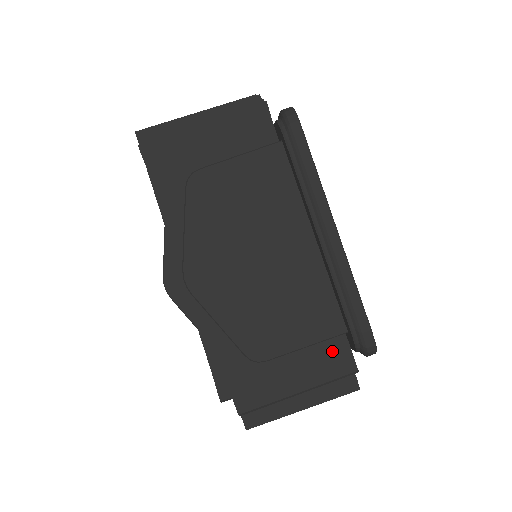
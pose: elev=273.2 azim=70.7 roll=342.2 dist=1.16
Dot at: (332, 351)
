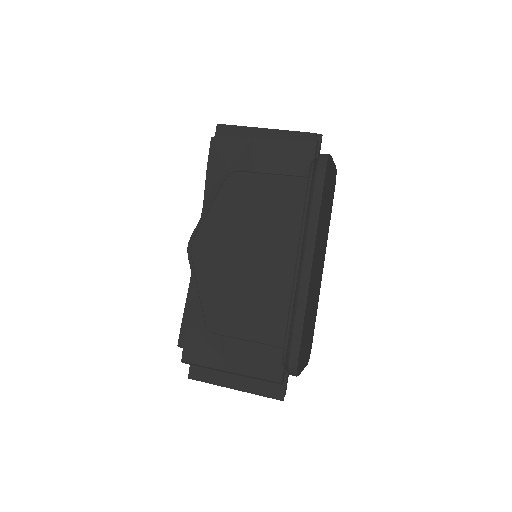
Dot at: (270, 356)
